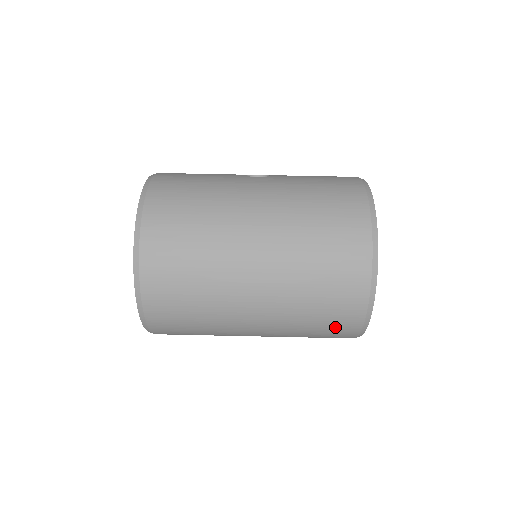
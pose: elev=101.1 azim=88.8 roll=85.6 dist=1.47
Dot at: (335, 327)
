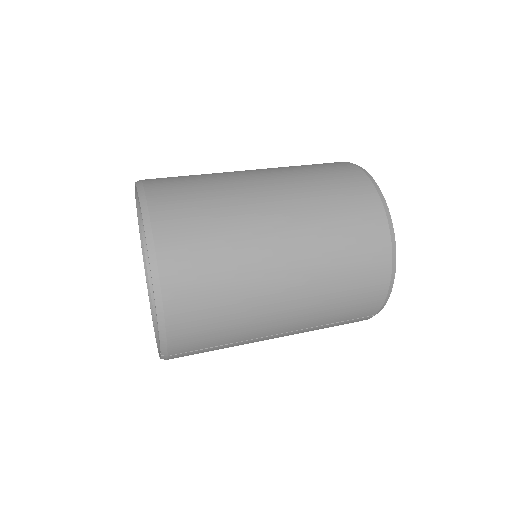
Dot at: (339, 174)
